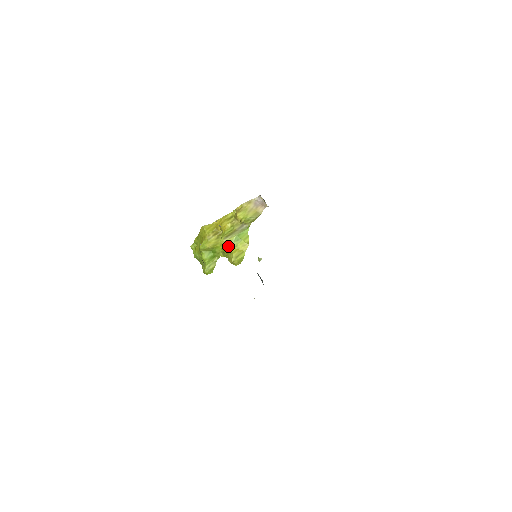
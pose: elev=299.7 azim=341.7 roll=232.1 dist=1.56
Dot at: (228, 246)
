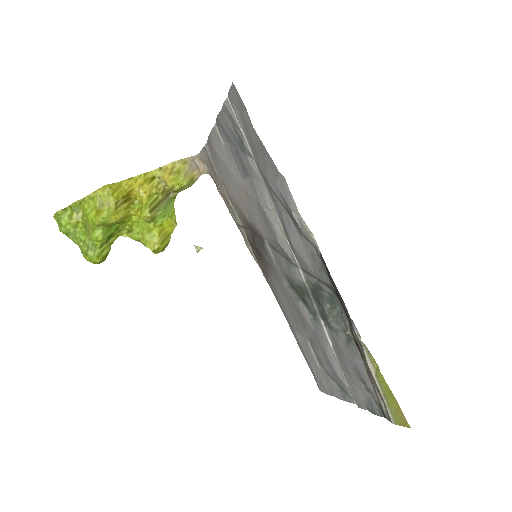
Dot at: (149, 224)
